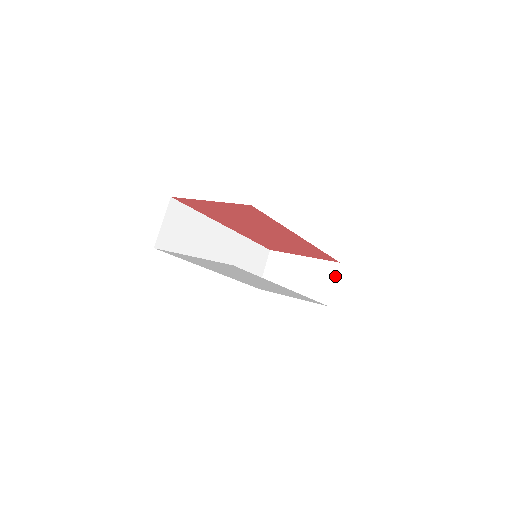
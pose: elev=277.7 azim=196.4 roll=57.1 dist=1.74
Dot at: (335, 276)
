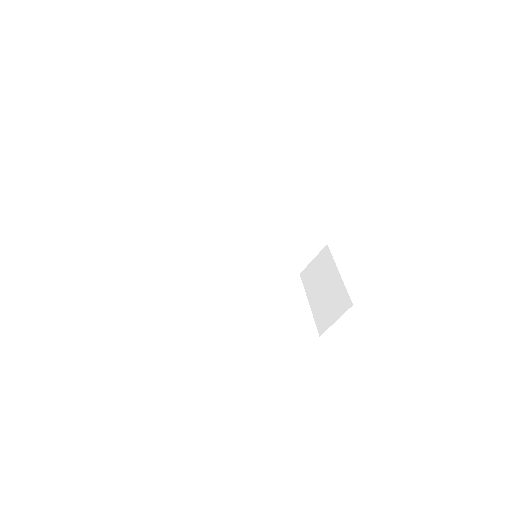
Dot at: (341, 314)
